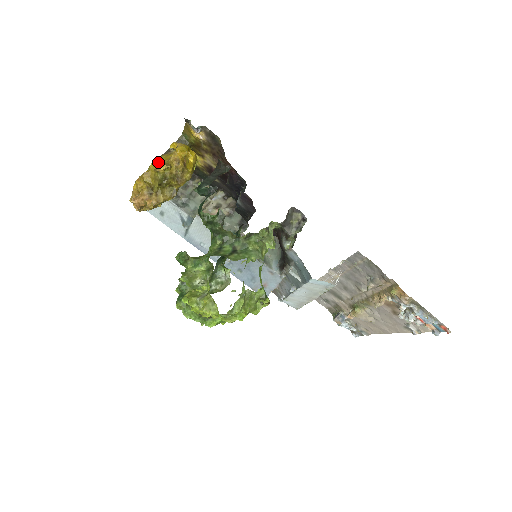
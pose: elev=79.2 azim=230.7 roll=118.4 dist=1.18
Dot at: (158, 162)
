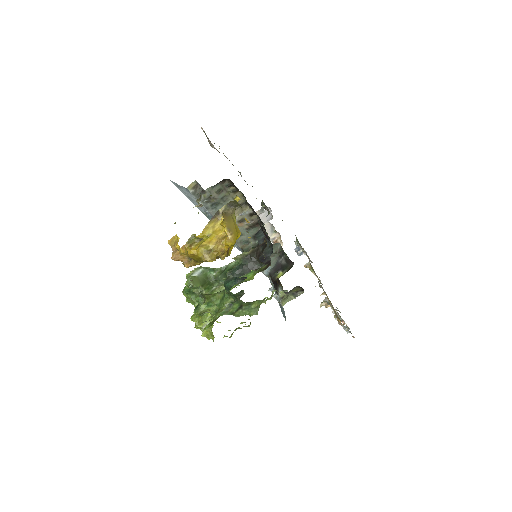
Dot at: (205, 235)
